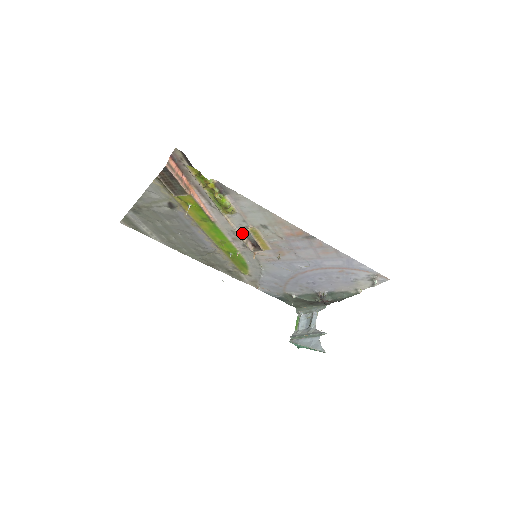
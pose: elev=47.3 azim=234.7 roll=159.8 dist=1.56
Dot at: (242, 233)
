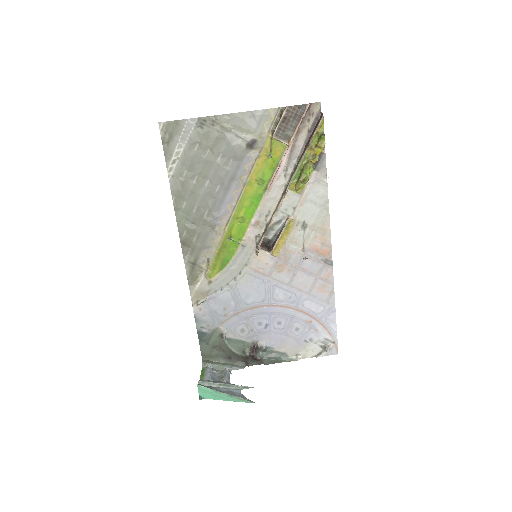
Dot at: (270, 222)
